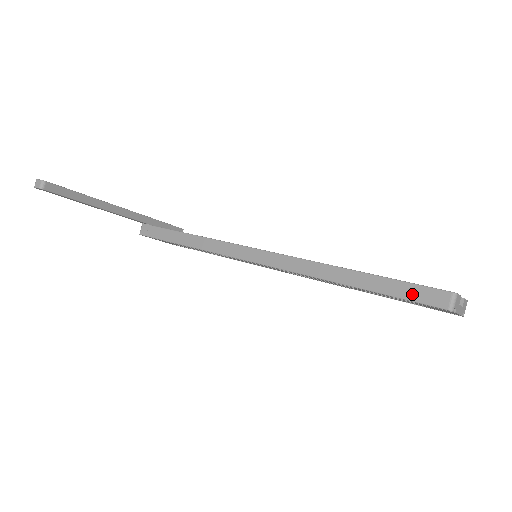
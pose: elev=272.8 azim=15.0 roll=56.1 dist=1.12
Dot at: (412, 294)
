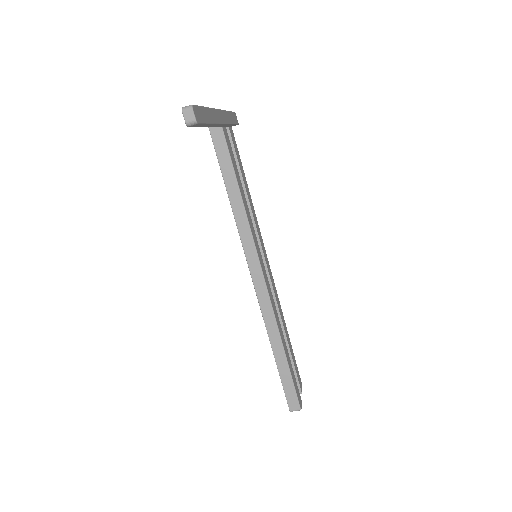
Dot at: (288, 390)
